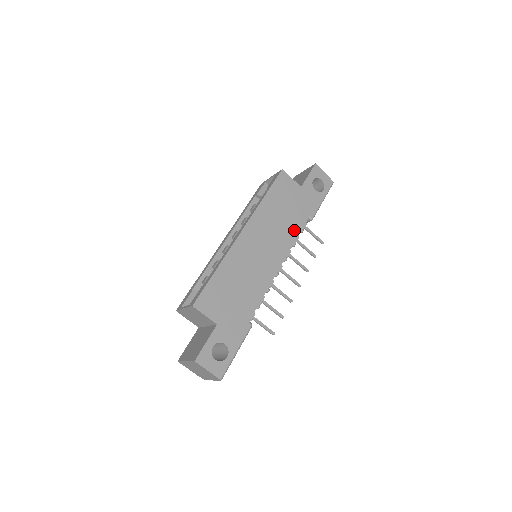
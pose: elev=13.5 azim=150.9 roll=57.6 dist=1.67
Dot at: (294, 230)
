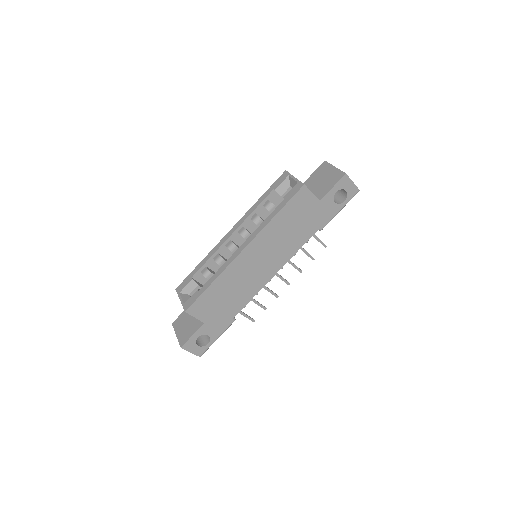
Dot at: (298, 243)
